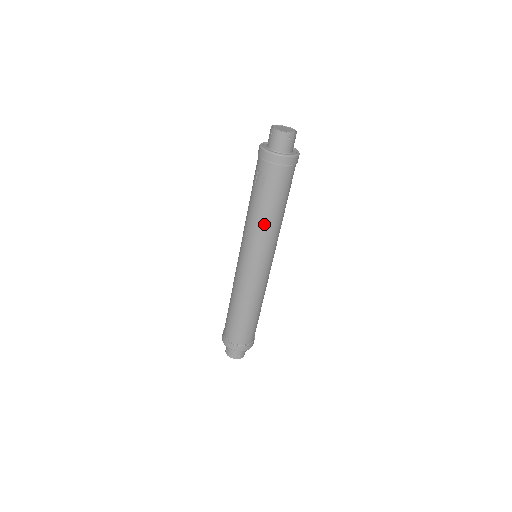
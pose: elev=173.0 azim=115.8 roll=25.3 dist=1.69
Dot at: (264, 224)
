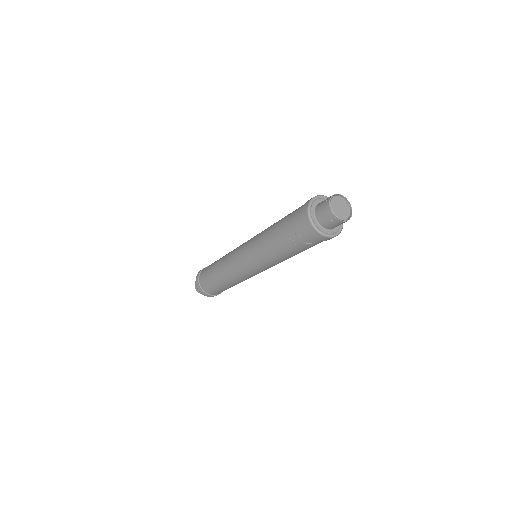
Dot at: occluded
